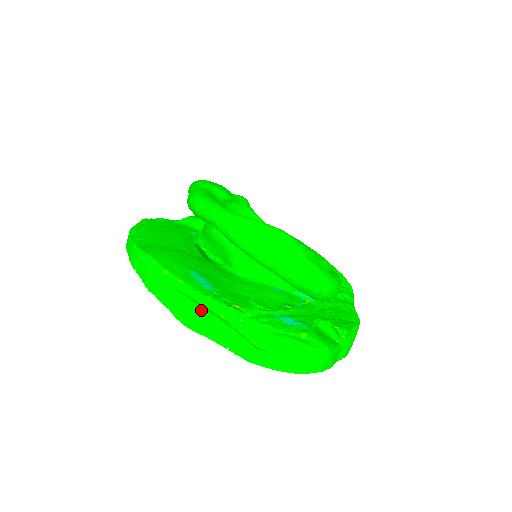
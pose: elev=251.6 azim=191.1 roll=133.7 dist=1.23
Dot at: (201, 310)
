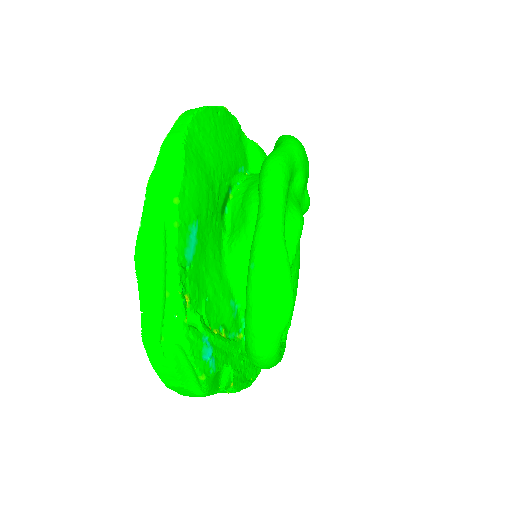
Dot at: (161, 263)
